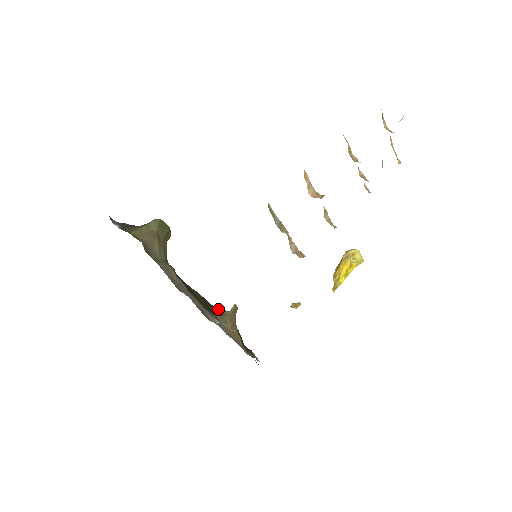
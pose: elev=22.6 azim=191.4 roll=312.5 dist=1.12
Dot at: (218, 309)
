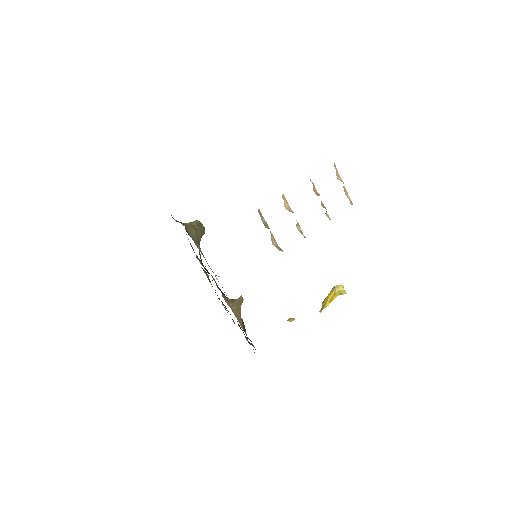
Dot at: occluded
